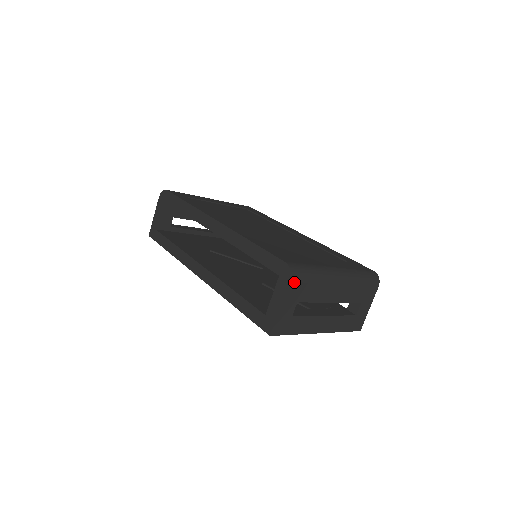
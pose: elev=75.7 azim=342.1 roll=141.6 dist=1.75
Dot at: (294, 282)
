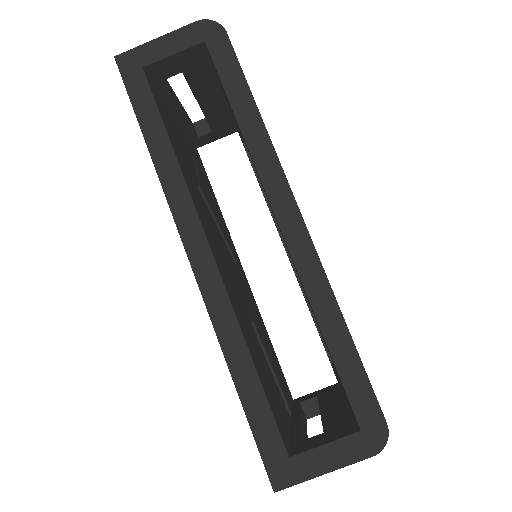
Dot at: occluded
